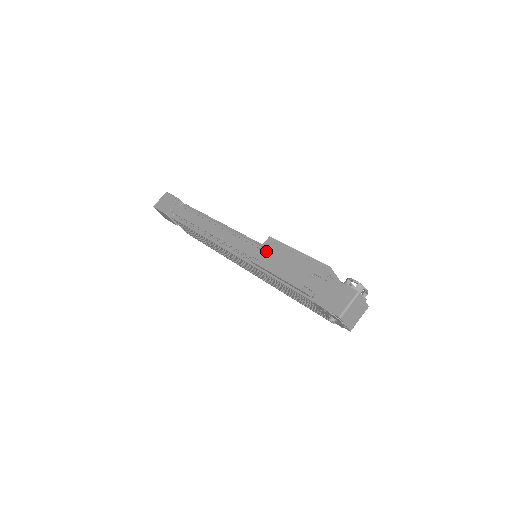
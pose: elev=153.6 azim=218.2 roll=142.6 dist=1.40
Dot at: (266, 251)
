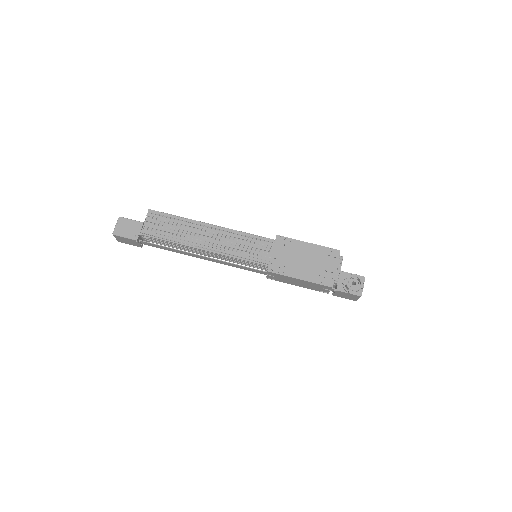
Dot at: (274, 277)
